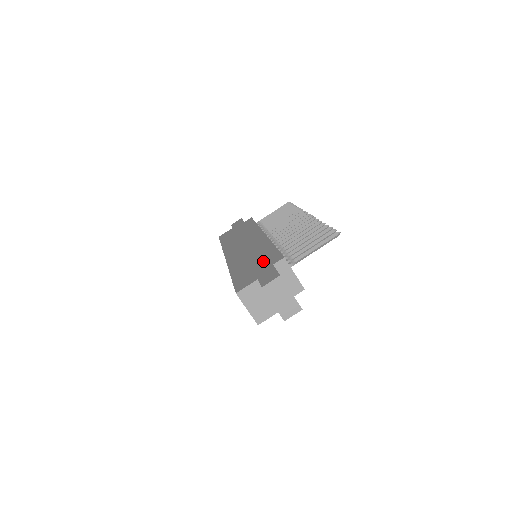
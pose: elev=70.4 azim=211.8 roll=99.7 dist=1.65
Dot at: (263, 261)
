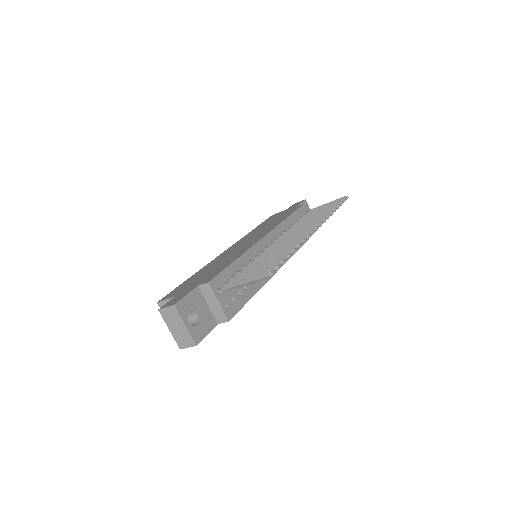
Dot at: (207, 275)
